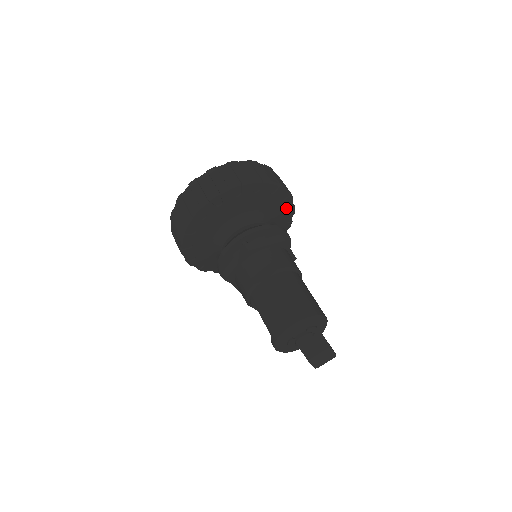
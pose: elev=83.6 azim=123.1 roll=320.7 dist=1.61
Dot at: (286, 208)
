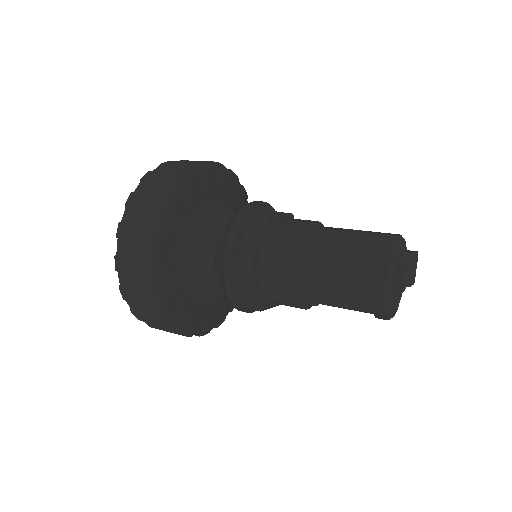
Dot at: (227, 181)
